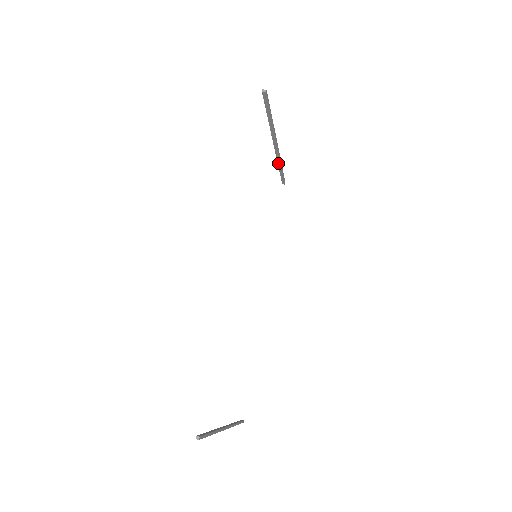
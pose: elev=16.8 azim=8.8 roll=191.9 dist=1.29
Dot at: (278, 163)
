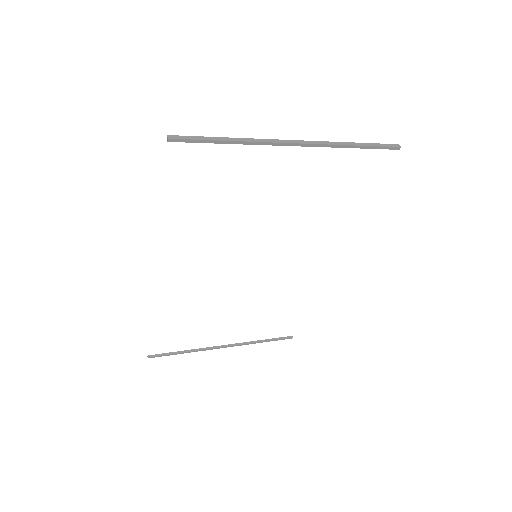
Dot at: (338, 145)
